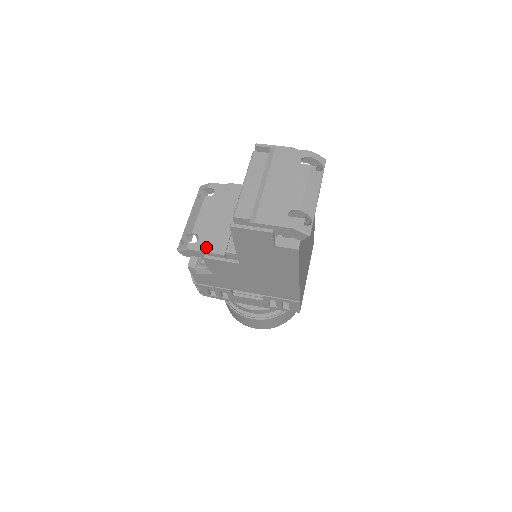
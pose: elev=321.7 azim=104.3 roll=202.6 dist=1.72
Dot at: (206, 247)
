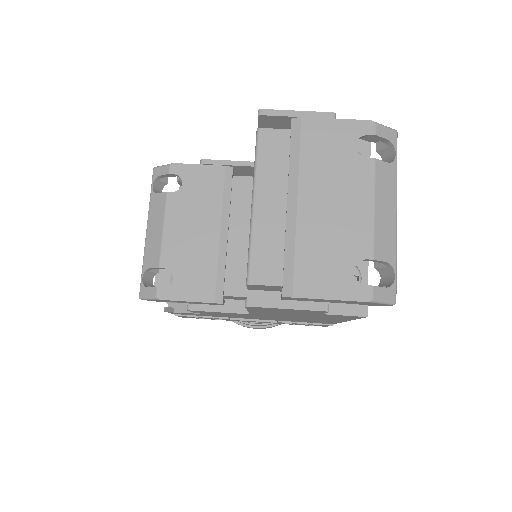
Dot at: (189, 292)
